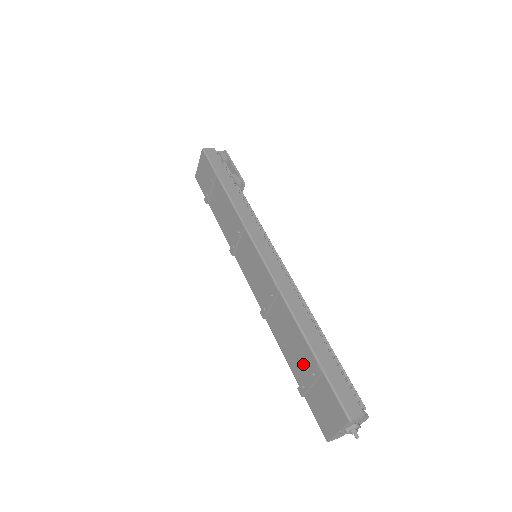
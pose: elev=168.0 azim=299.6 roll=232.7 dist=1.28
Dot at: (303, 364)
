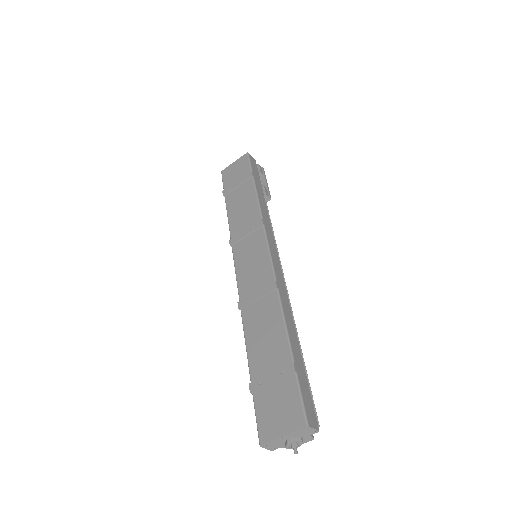
Dot at: (271, 361)
